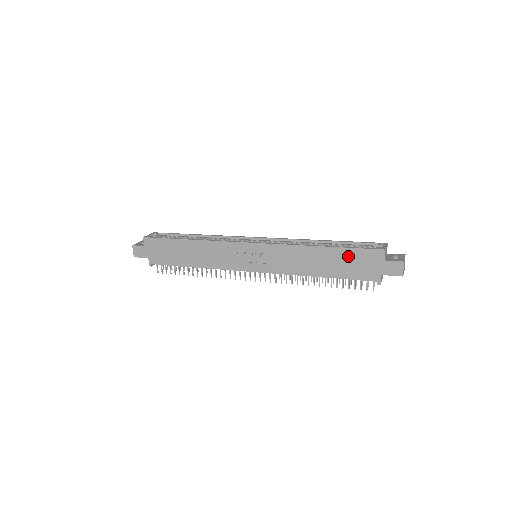
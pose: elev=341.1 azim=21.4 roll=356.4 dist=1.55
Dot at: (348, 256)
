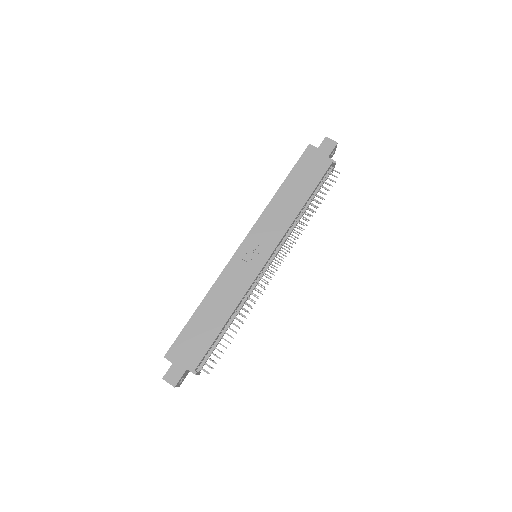
Dot at: (299, 172)
